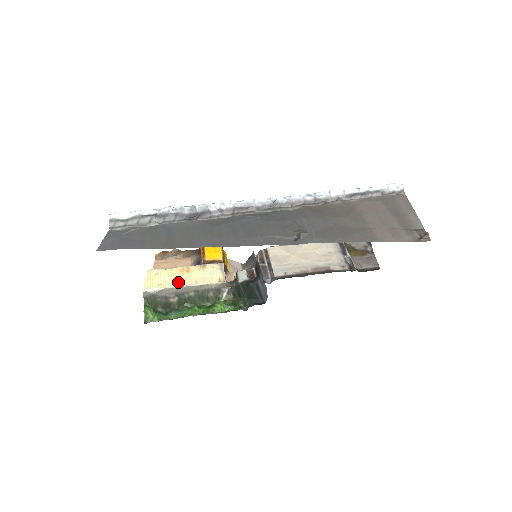
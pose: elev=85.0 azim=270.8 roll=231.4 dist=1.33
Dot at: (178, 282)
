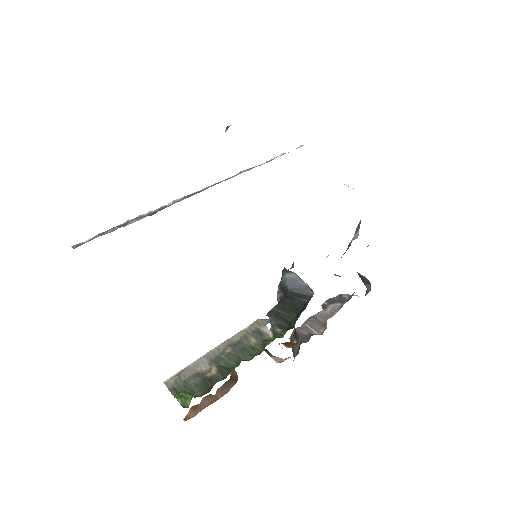
Dot at: occluded
